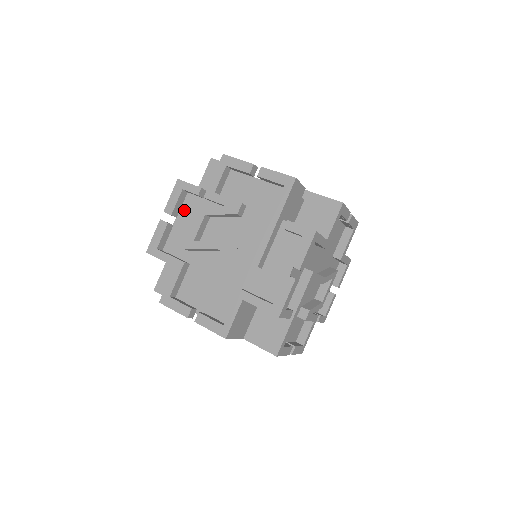
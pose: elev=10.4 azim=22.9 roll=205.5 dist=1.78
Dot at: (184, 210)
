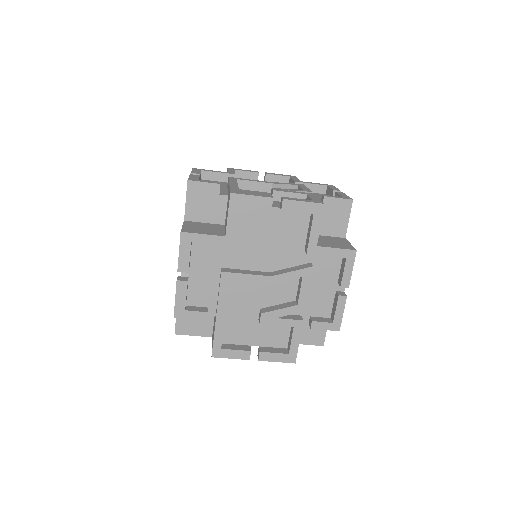
Dot at: occluded
